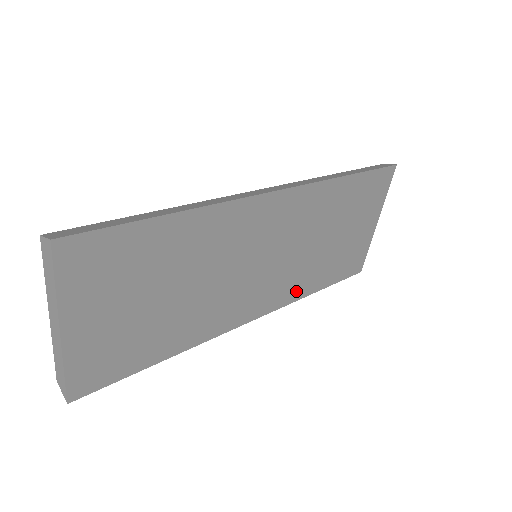
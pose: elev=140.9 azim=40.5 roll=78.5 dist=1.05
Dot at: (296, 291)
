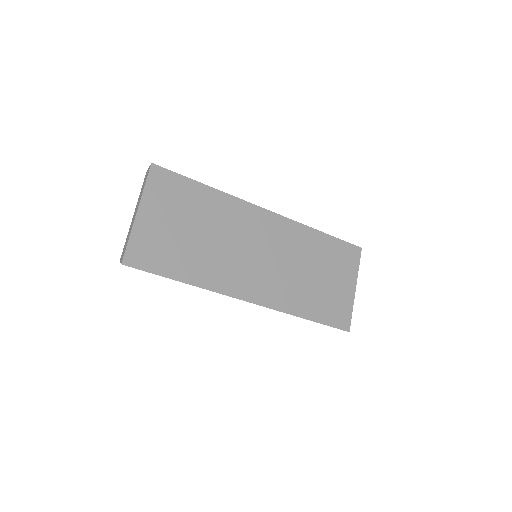
Dot at: (286, 303)
